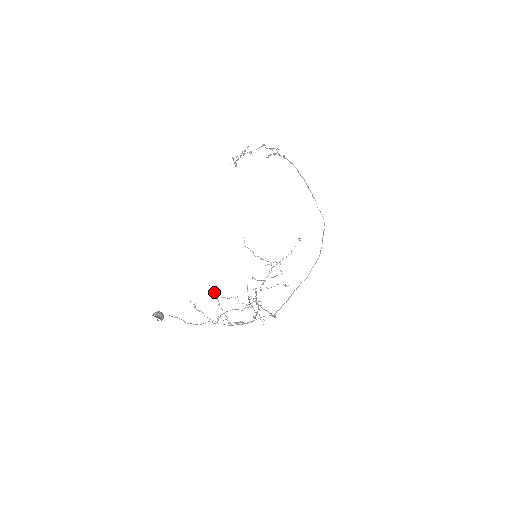
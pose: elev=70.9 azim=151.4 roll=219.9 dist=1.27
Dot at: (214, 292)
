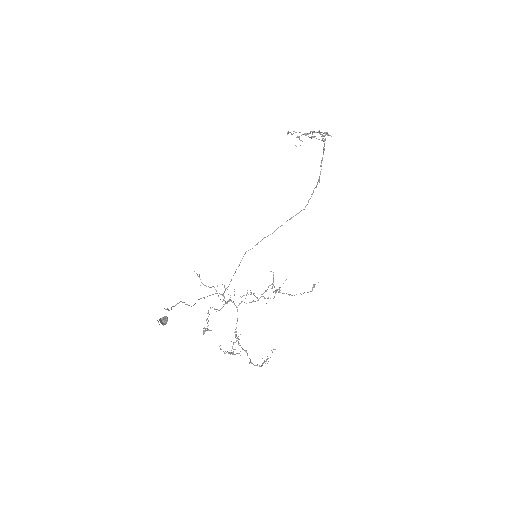
Dot at: occluded
